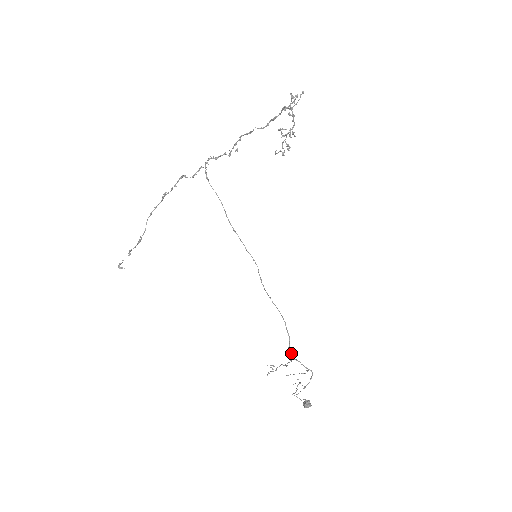
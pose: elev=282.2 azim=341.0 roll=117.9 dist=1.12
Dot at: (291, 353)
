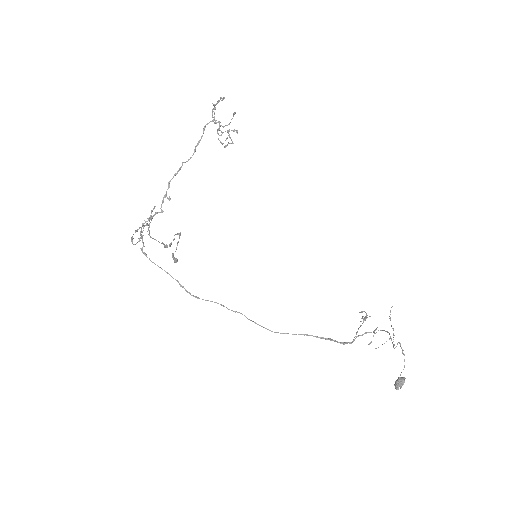
Dot at: (346, 342)
